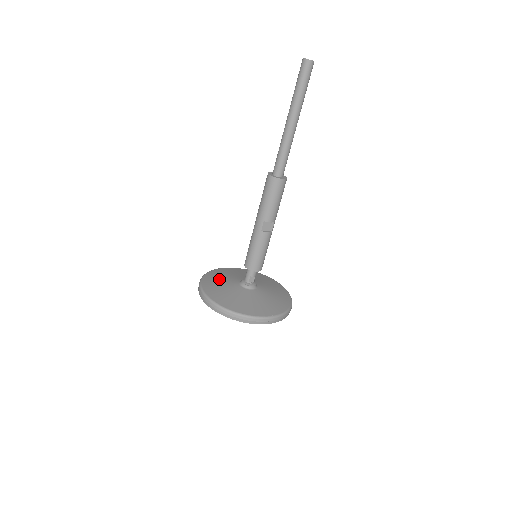
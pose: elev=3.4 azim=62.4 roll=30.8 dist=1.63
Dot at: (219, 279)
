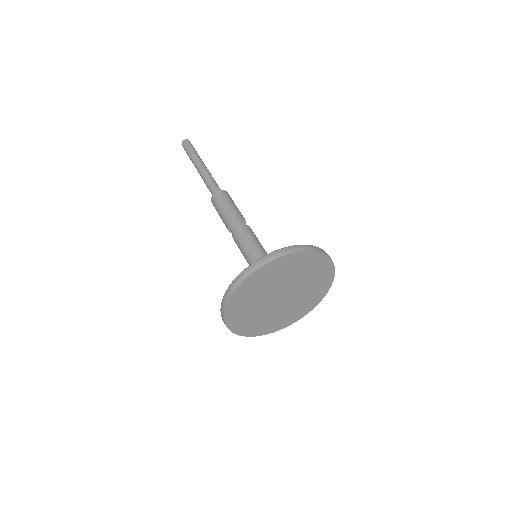
Dot at: occluded
